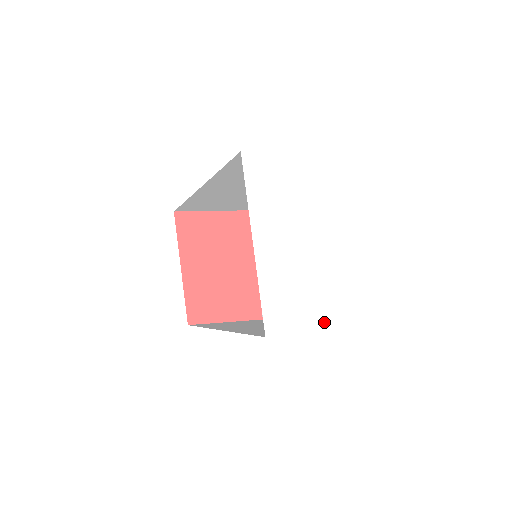
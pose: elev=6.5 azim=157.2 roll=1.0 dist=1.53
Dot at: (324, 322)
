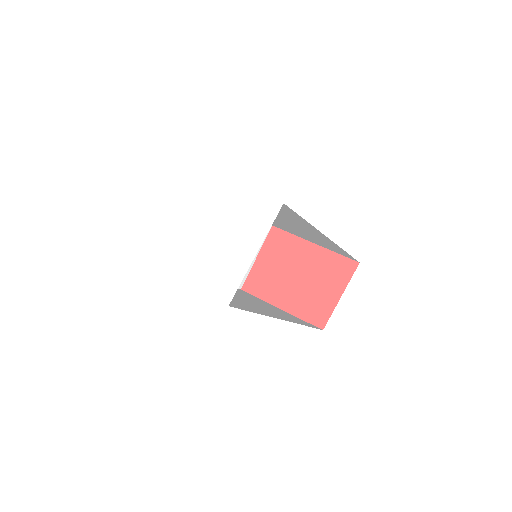
Dot at: (250, 250)
